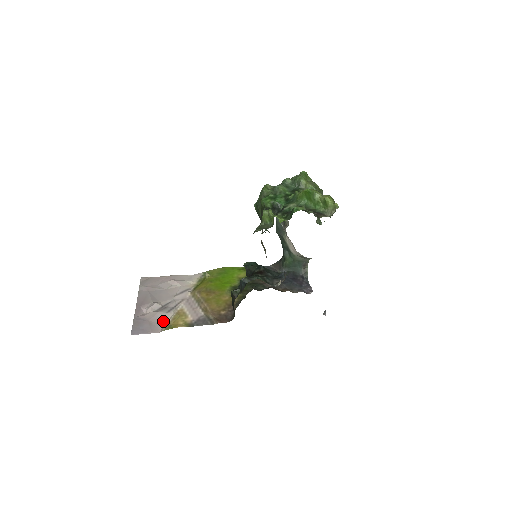
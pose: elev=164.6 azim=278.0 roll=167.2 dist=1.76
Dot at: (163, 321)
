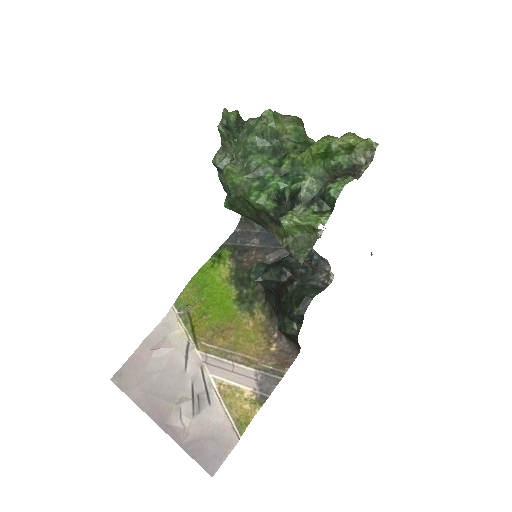
Dot at: (221, 421)
